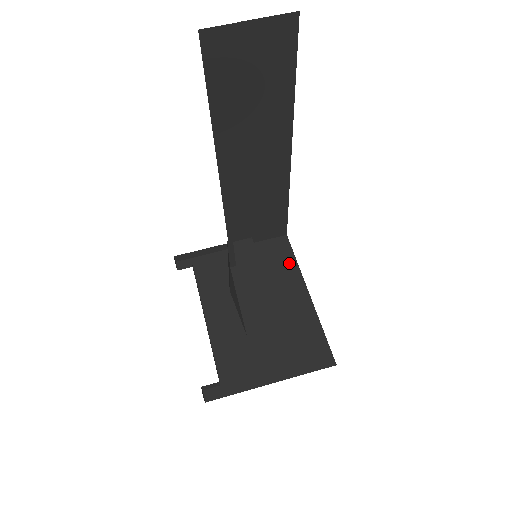
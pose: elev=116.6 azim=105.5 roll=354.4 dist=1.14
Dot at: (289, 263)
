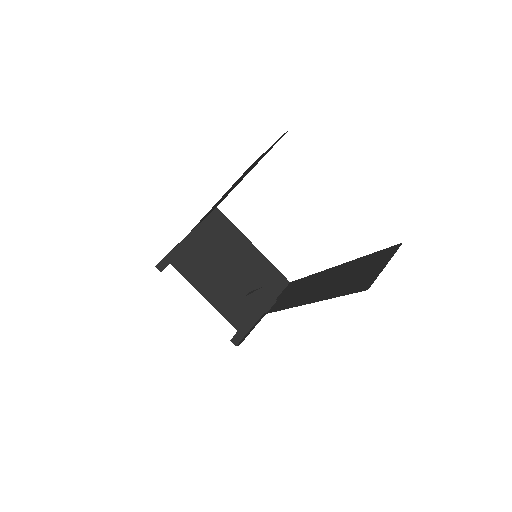
Dot at: (230, 229)
